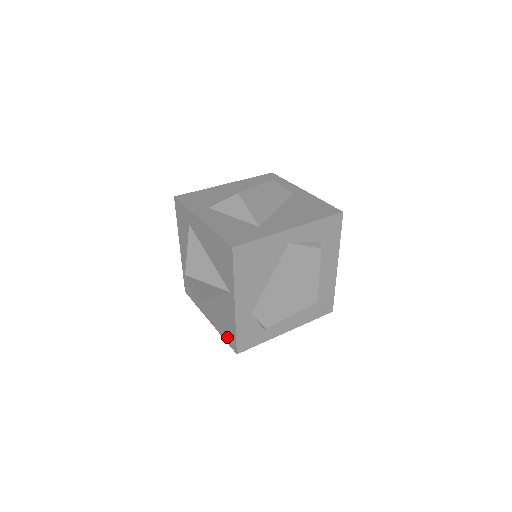
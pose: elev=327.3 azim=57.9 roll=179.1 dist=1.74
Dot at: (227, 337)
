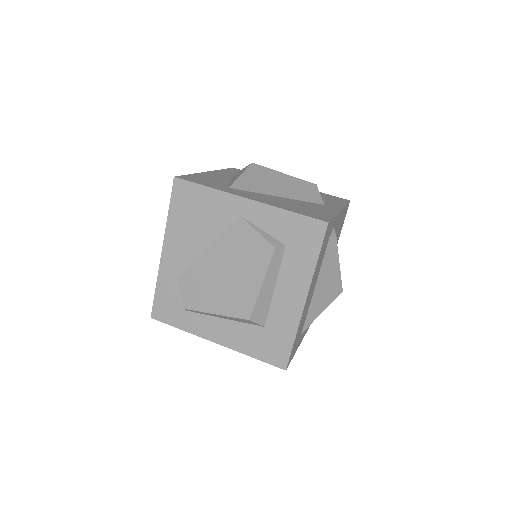
Dot at: occluded
